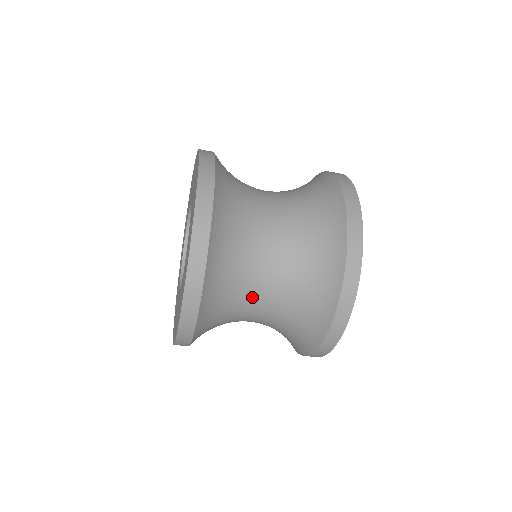
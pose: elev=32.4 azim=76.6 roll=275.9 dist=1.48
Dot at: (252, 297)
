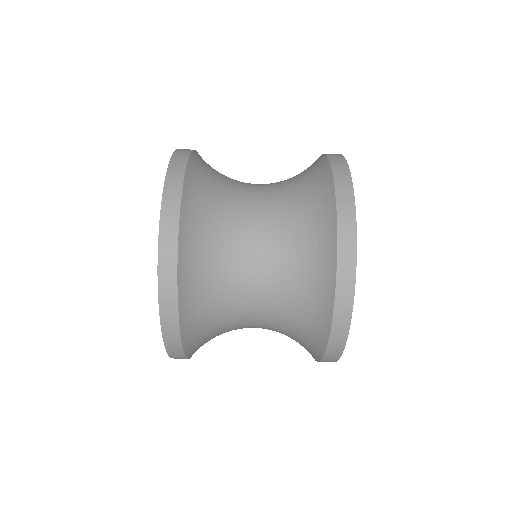
Dot at: (245, 227)
